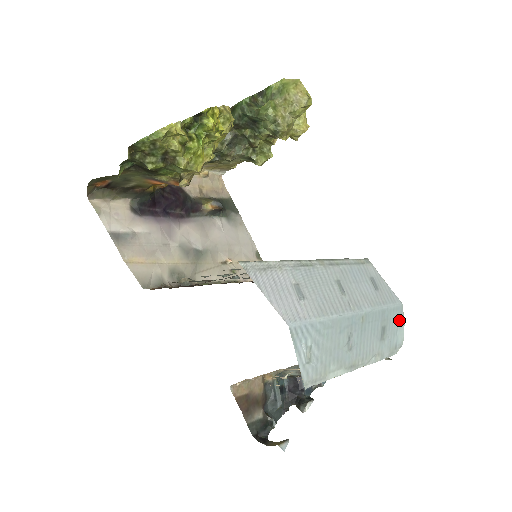
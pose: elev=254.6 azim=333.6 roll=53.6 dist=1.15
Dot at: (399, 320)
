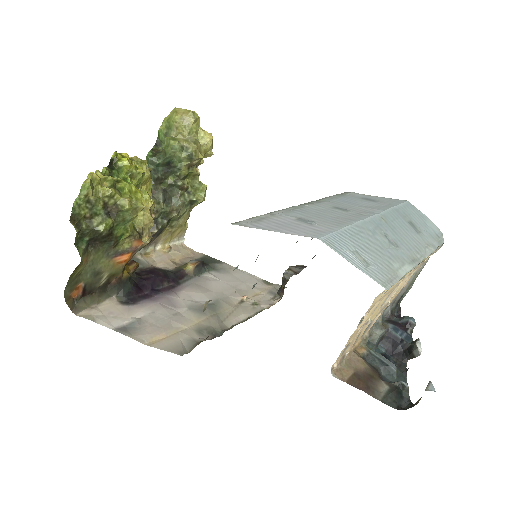
Dot at: (418, 214)
